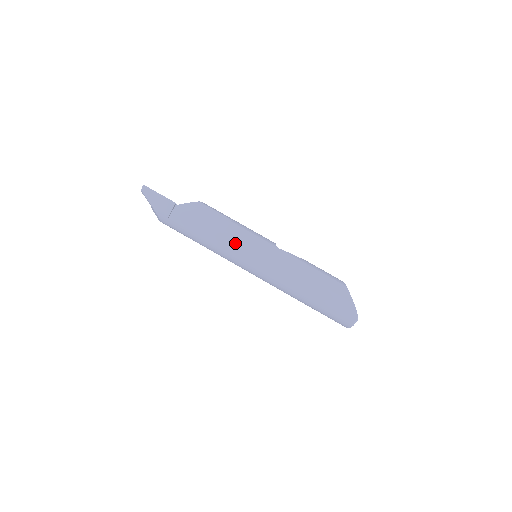
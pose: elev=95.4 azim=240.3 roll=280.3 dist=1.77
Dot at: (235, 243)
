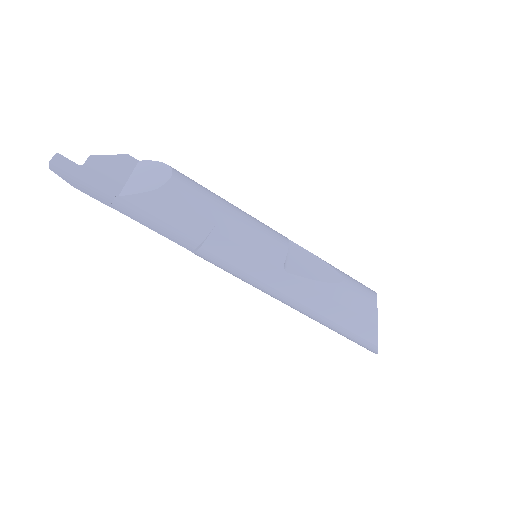
Dot at: (217, 263)
